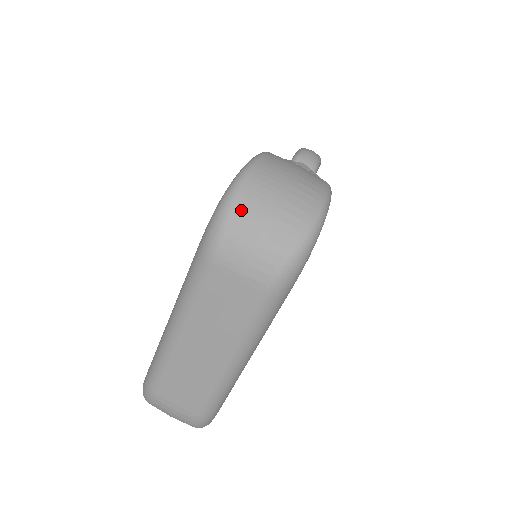
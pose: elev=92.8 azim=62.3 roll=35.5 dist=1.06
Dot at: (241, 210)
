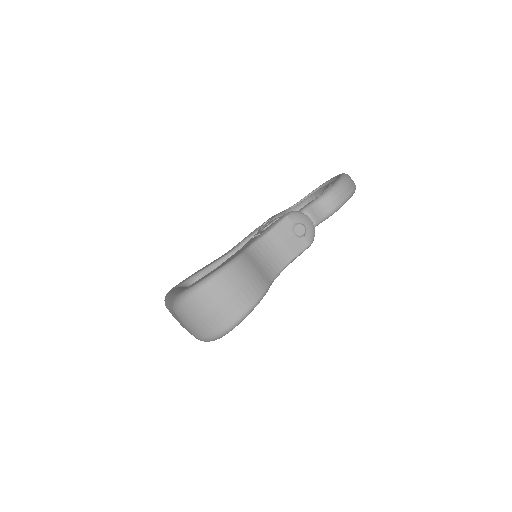
Dot at: (188, 307)
